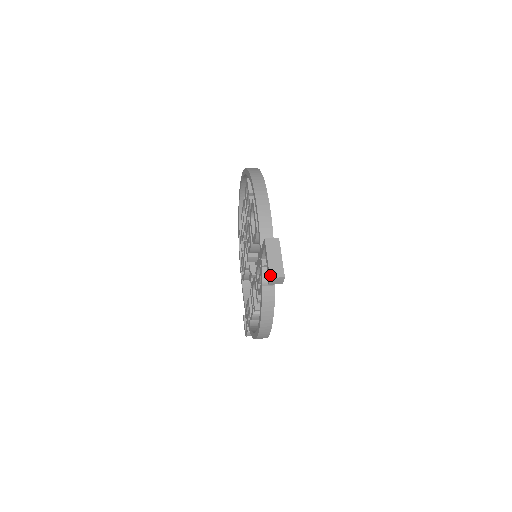
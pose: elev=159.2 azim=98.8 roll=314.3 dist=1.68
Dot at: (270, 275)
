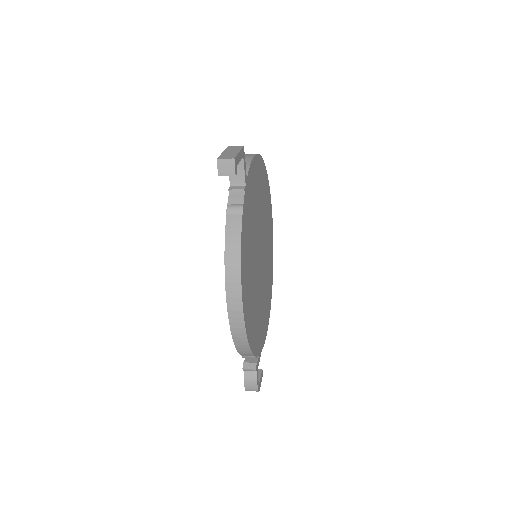
Dot at: (218, 158)
